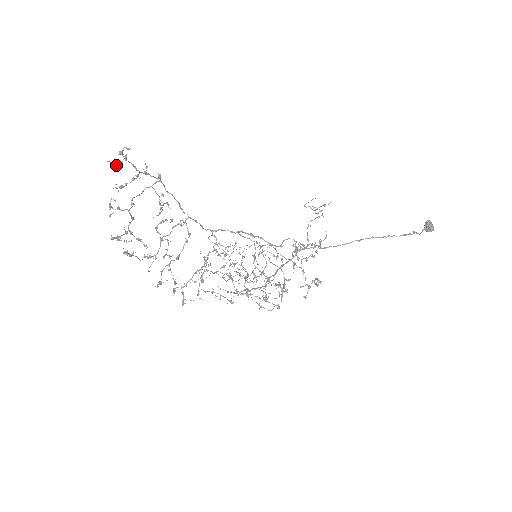
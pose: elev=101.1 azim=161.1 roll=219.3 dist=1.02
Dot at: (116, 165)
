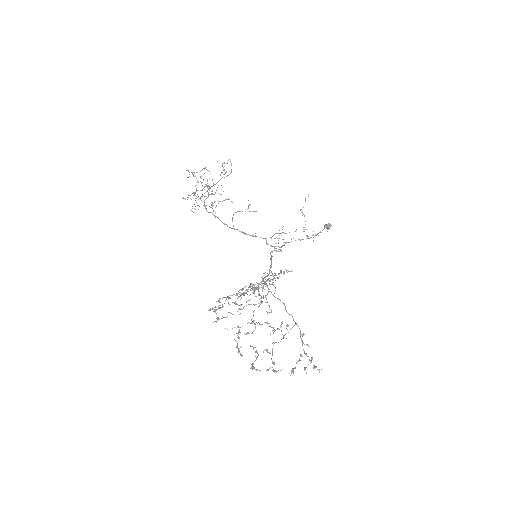
Dot at: occluded
